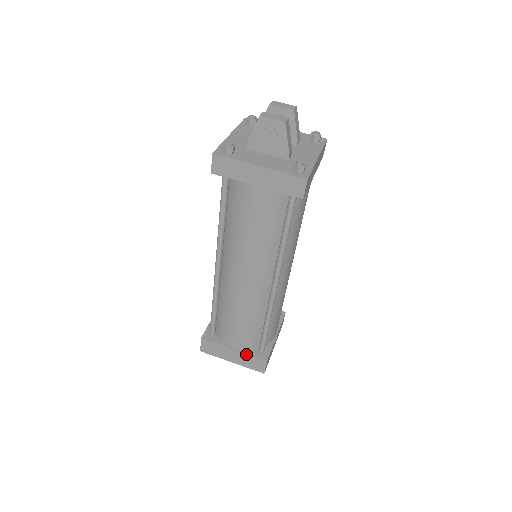
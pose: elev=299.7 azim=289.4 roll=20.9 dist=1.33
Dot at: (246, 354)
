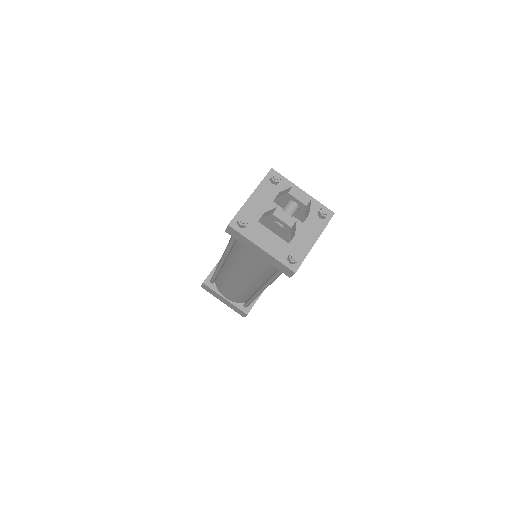
Dot at: (233, 305)
